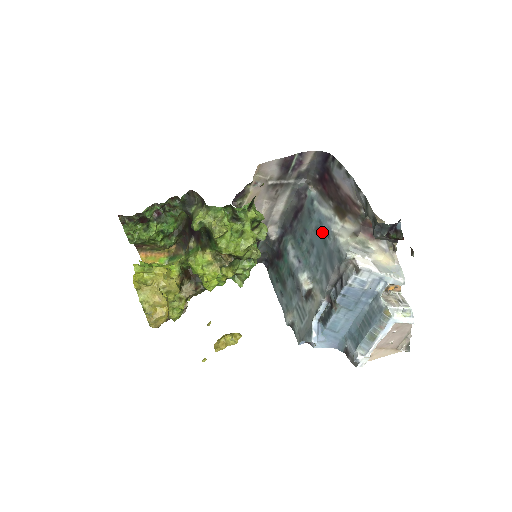
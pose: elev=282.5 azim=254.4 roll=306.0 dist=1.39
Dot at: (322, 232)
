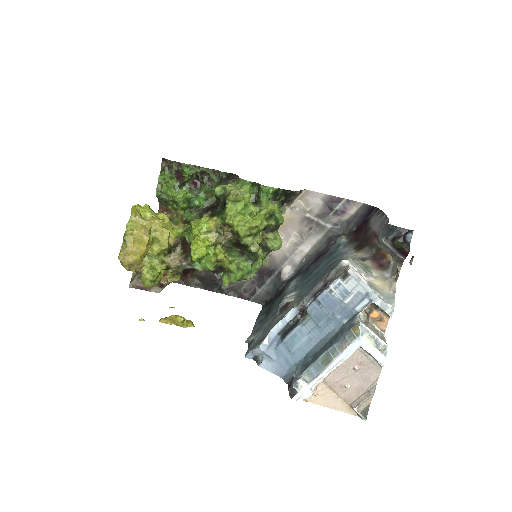
Dot at: (332, 261)
